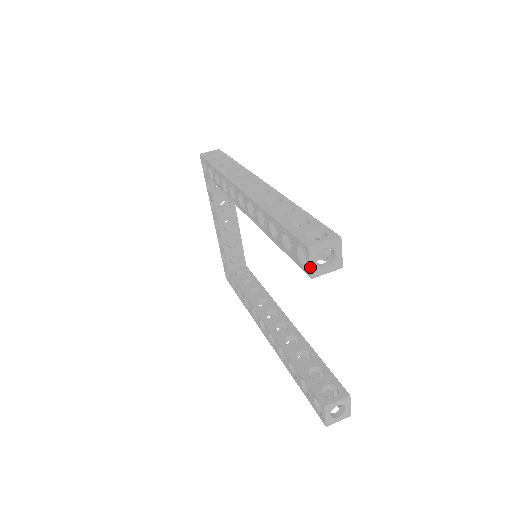
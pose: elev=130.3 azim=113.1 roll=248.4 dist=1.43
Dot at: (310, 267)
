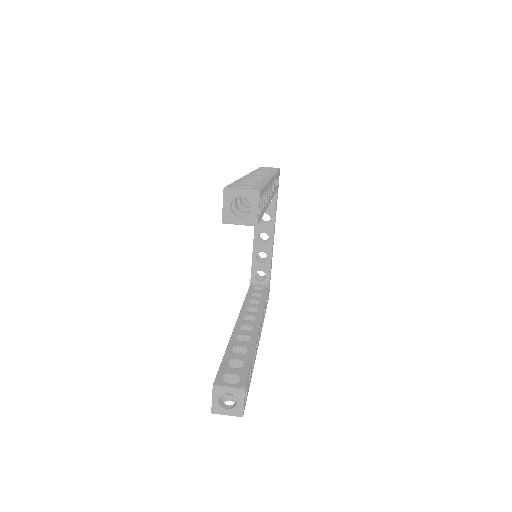
Dot at: (222, 209)
